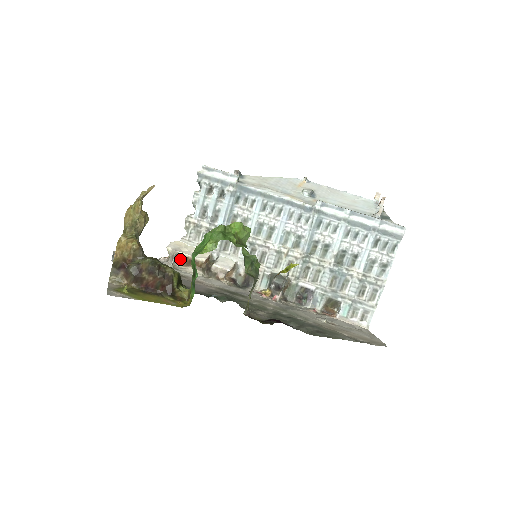
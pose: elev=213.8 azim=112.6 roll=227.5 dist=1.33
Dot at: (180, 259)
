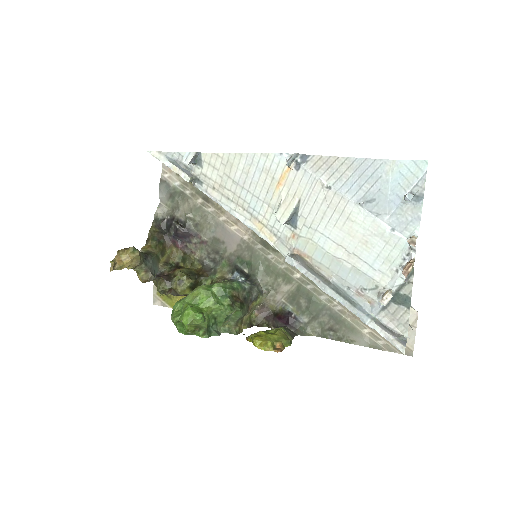
Dot at: occluded
